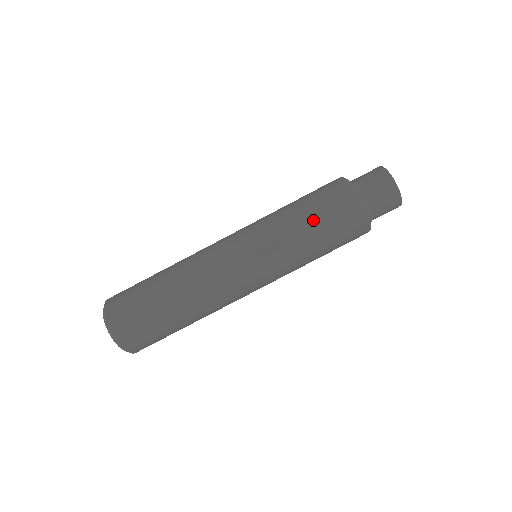
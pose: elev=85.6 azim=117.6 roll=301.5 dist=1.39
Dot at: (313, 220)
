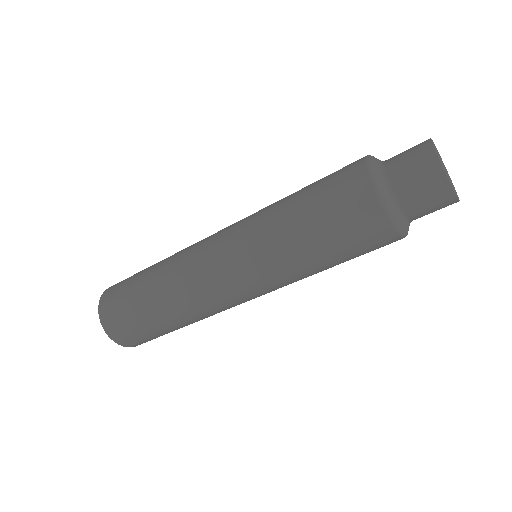
Dot at: (307, 211)
